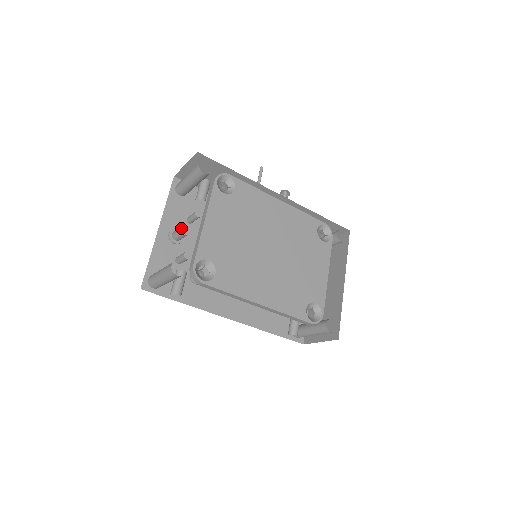
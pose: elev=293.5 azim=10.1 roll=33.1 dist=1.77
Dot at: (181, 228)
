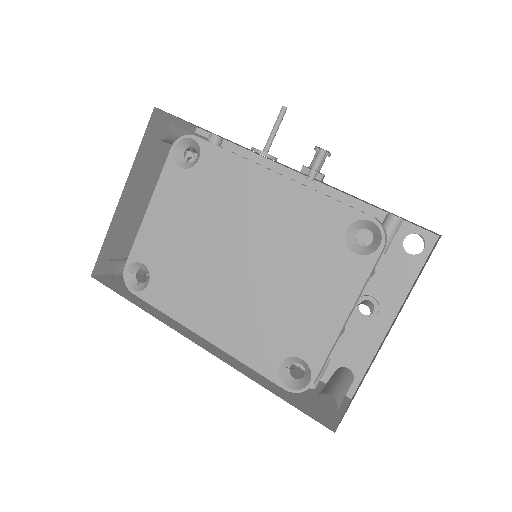
Dot at: occluded
